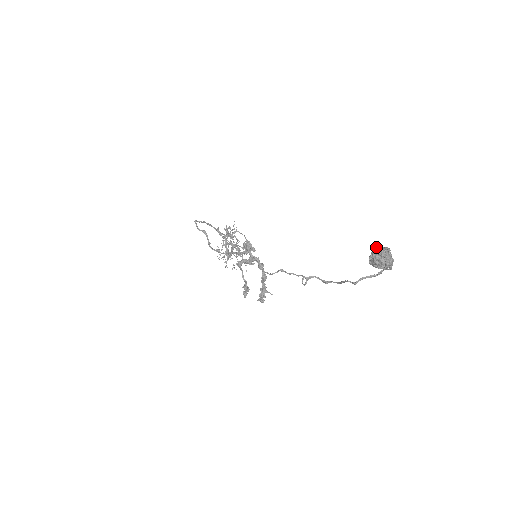
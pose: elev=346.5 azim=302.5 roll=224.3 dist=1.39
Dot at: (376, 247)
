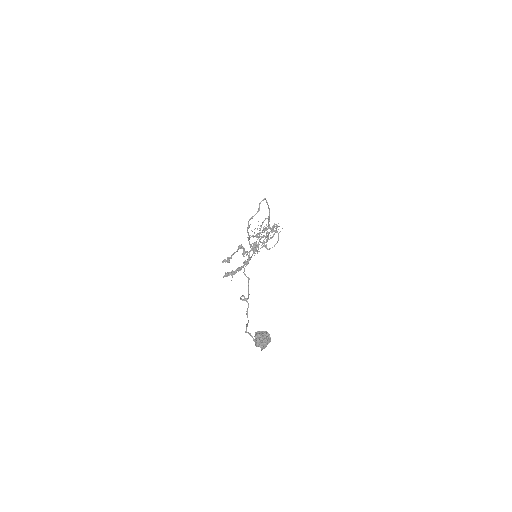
Dot at: (266, 332)
